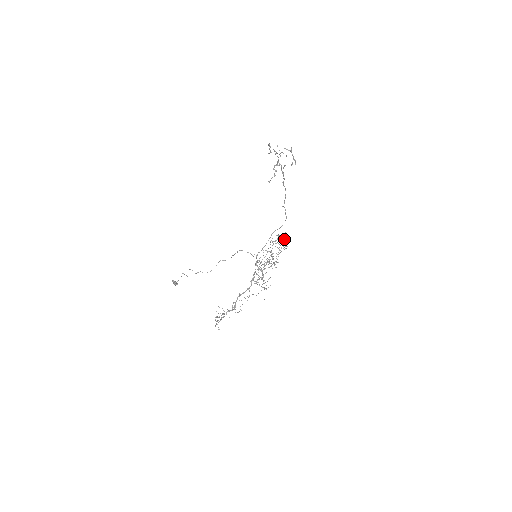
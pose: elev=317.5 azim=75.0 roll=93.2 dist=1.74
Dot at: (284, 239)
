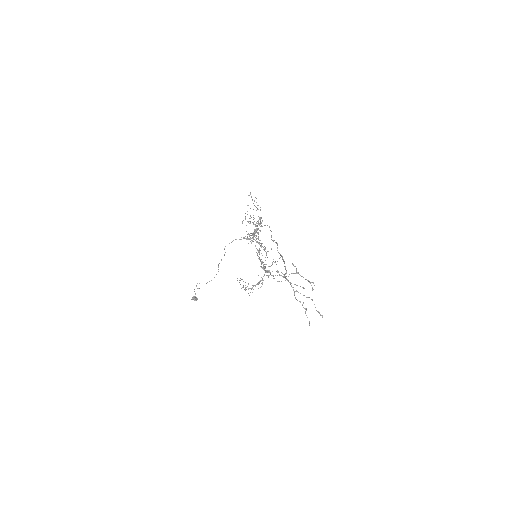
Dot at: (254, 205)
